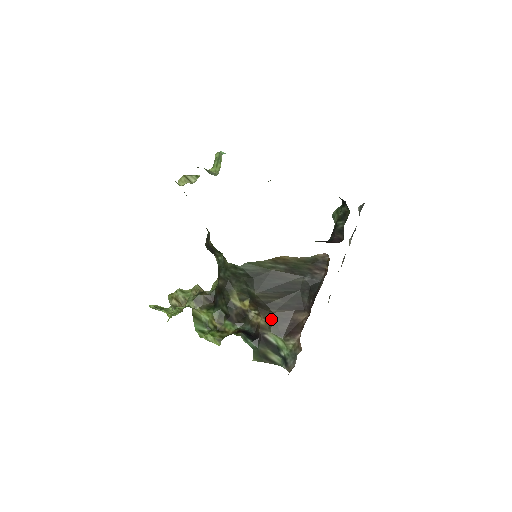
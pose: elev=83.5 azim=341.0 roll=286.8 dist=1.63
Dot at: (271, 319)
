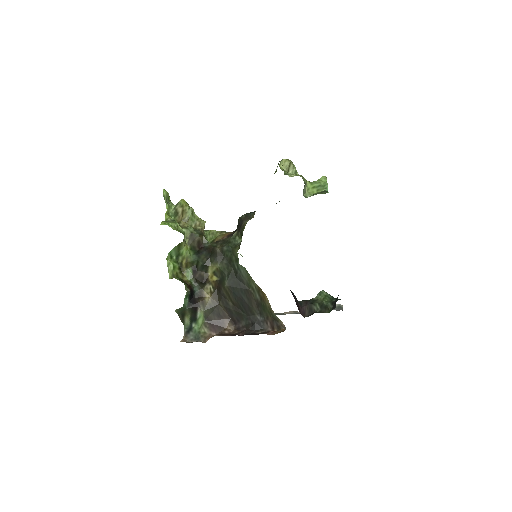
Dot at: (214, 305)
